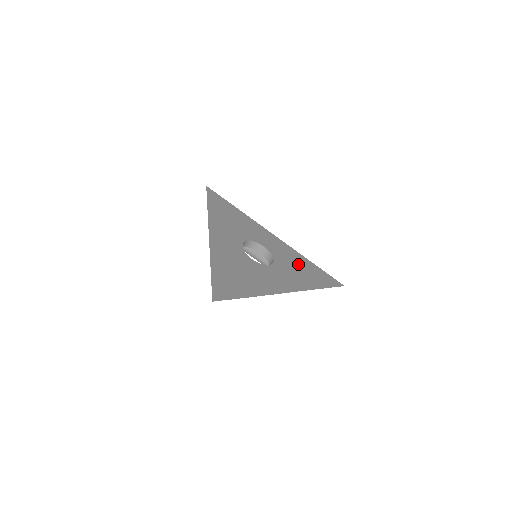
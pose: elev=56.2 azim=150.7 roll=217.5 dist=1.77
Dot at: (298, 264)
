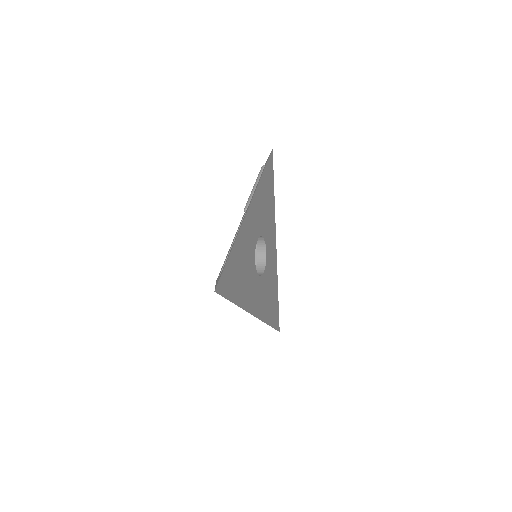
Dot at: (272, 288)
